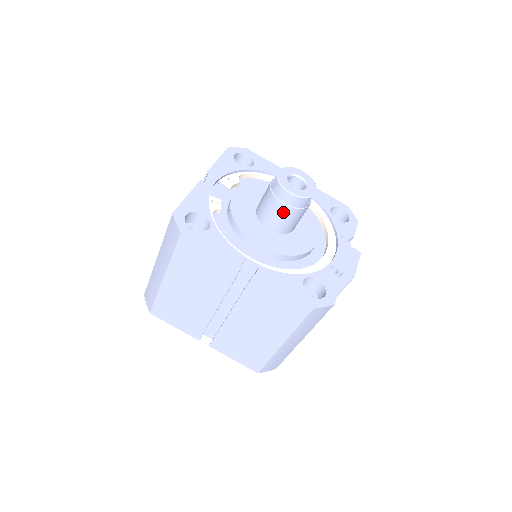
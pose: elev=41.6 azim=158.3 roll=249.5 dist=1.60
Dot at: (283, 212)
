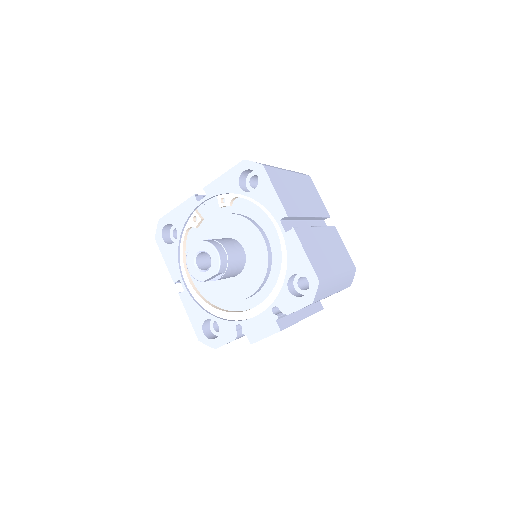
Dot at: occluded
